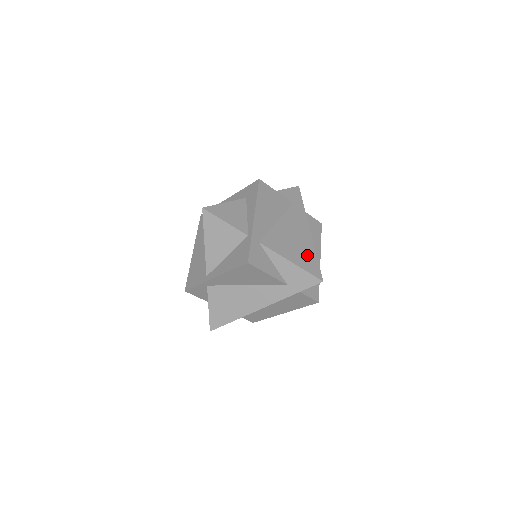
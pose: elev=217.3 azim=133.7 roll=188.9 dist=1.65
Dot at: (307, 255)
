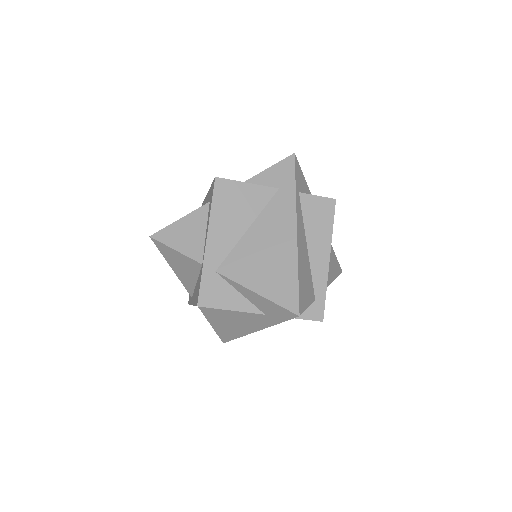
Dot at: (283, 276)
